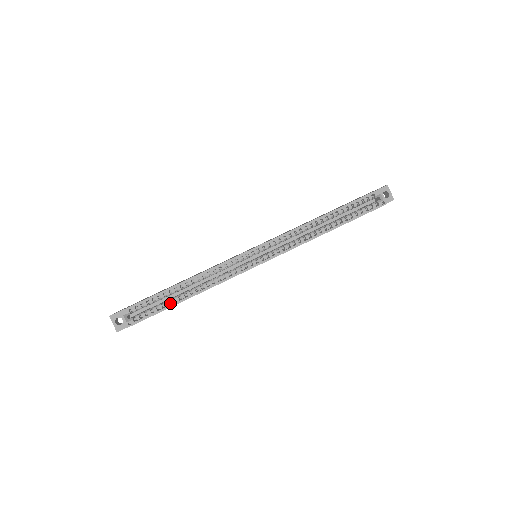
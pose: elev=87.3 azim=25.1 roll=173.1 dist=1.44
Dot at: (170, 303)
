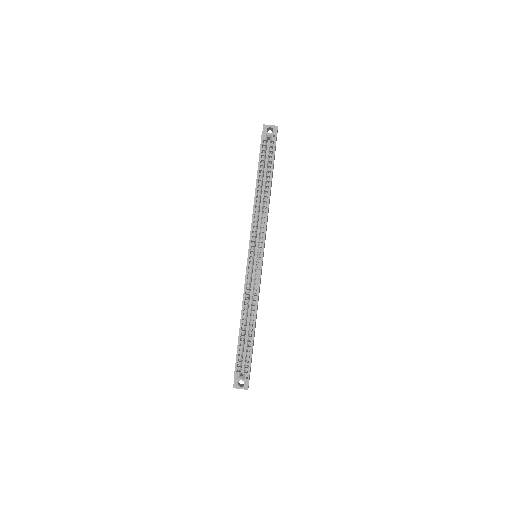
Dot at: occluded
